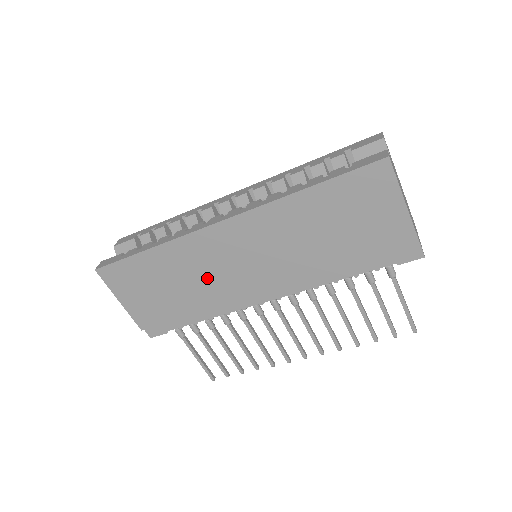
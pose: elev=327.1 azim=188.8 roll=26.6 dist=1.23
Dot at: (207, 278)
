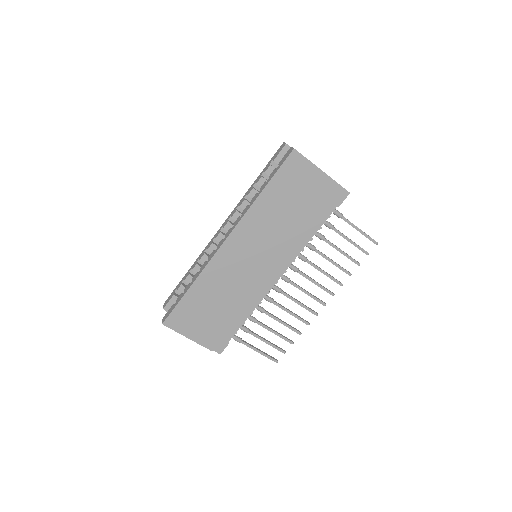
Dot at: (235, 285)
